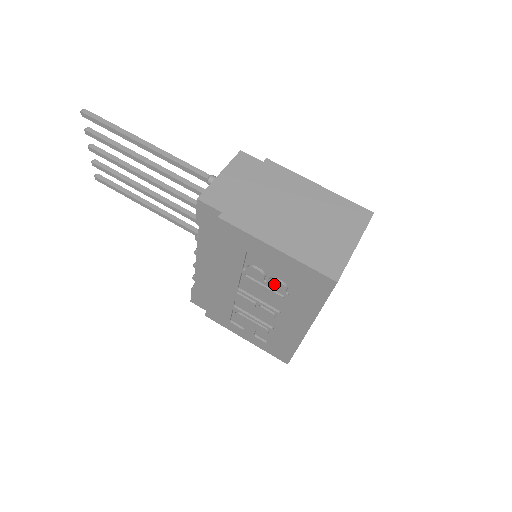
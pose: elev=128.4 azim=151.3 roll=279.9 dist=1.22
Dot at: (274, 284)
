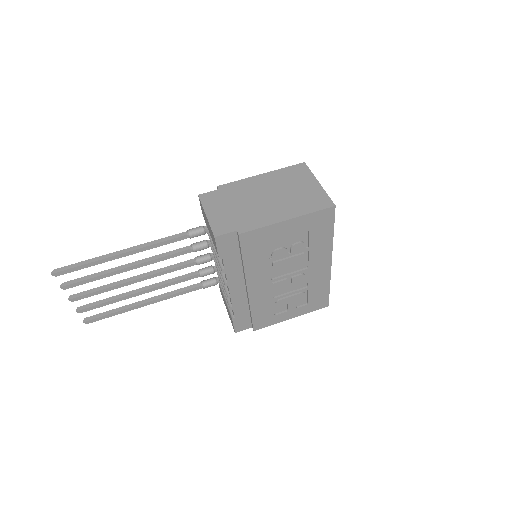
Dot at: (296, 249)
